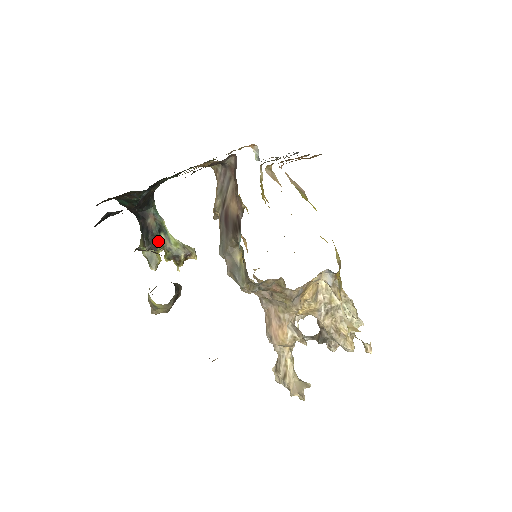
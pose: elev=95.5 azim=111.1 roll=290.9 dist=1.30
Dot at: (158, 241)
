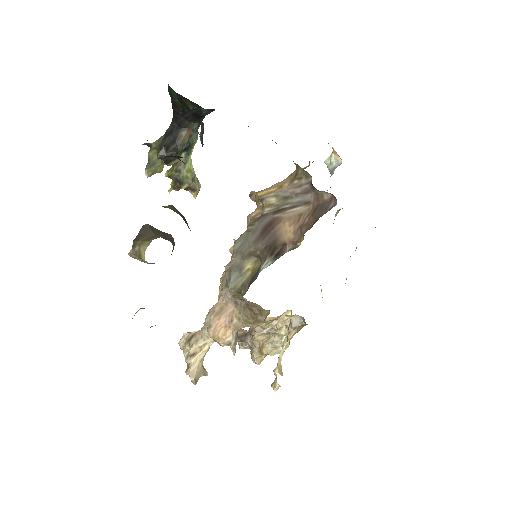
Dot at: (176, 158)
